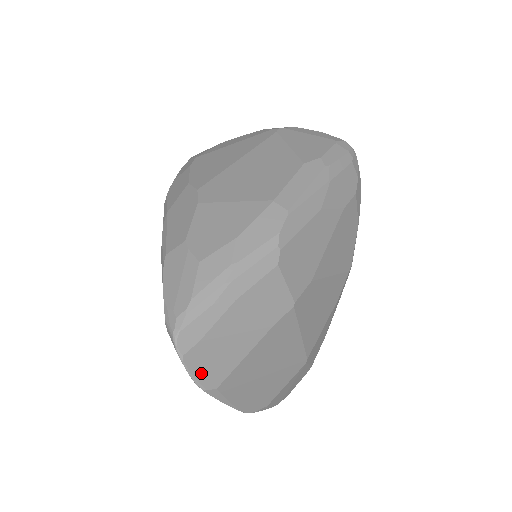
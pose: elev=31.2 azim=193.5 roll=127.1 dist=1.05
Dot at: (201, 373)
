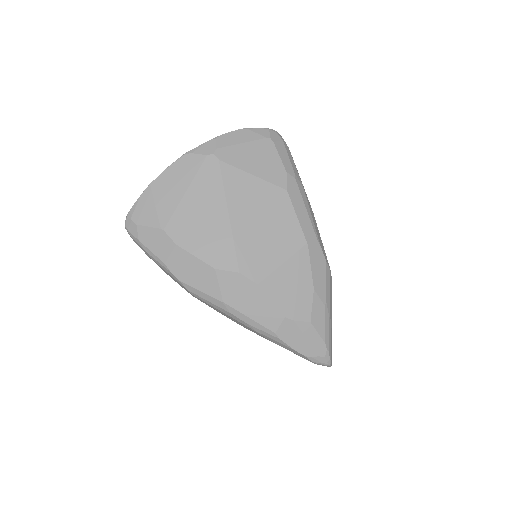
Dot at: occluded
